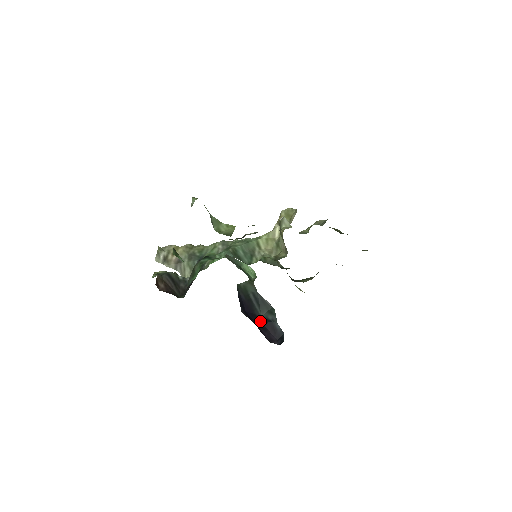
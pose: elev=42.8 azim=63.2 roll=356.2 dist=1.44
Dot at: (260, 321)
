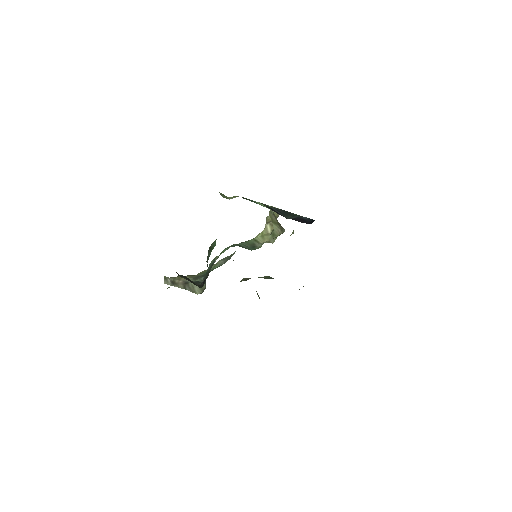
Dot at: occluded
